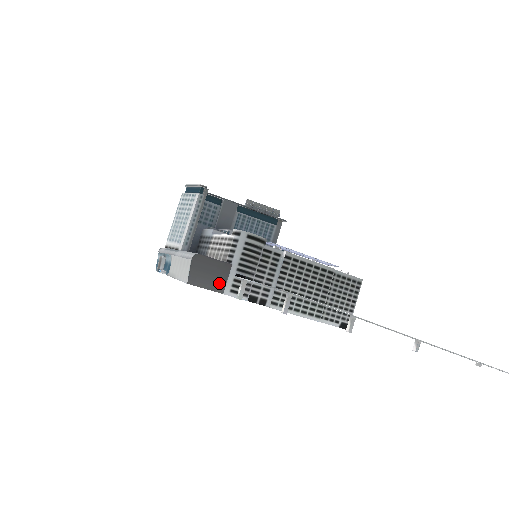
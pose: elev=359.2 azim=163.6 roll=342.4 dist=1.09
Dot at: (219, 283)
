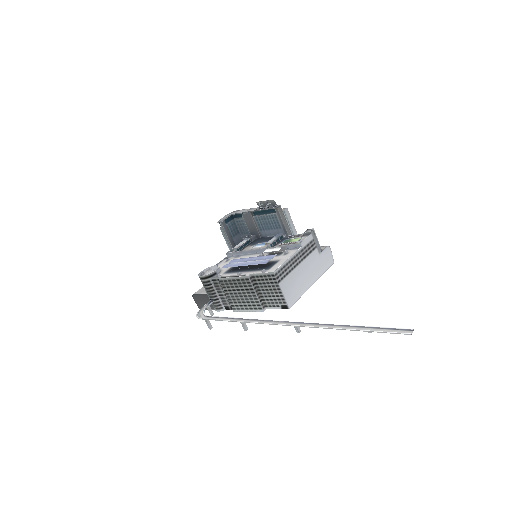
Dot at: (210, 305)
